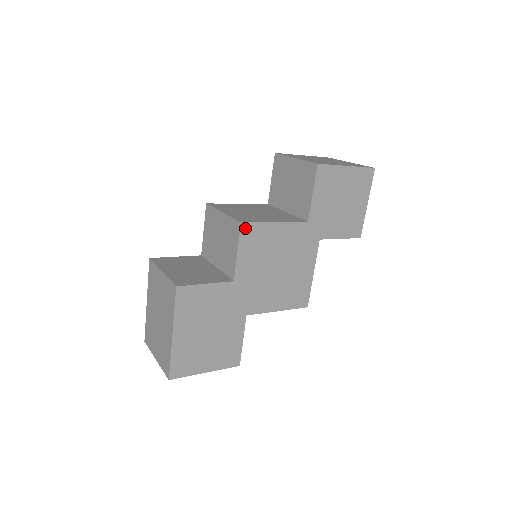
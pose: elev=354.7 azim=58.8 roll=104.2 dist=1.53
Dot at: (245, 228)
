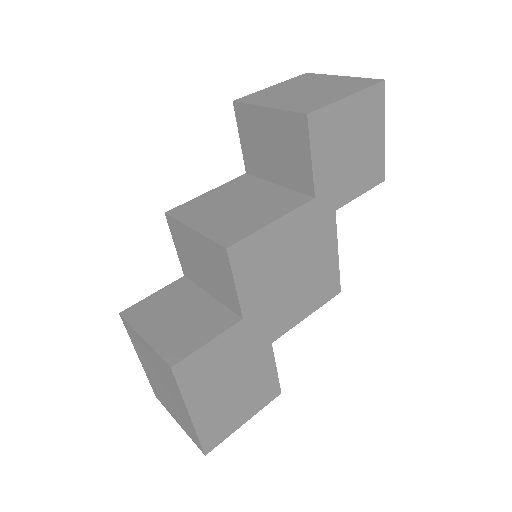
Dot at: (234, 252)
